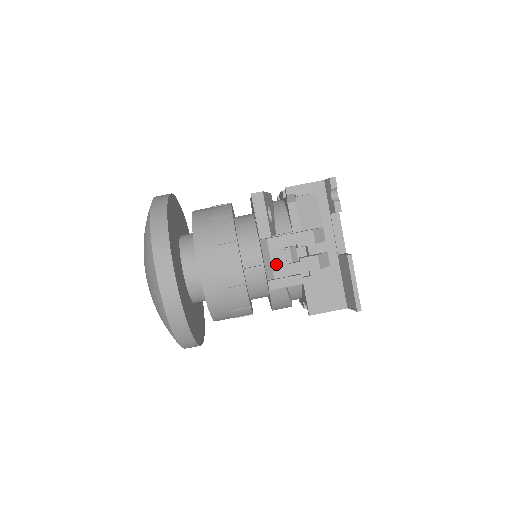
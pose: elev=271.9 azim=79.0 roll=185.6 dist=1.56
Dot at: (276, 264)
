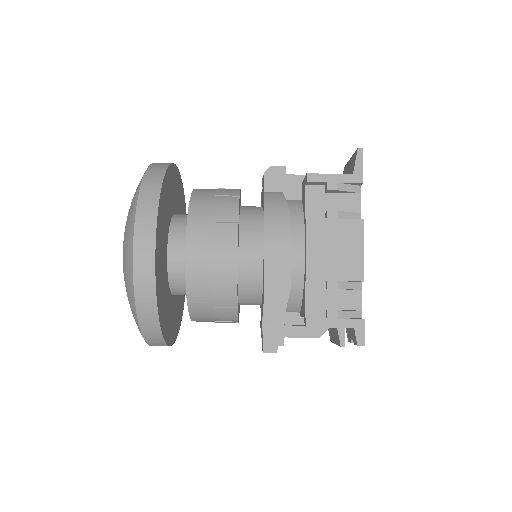
Dot at: occluded
